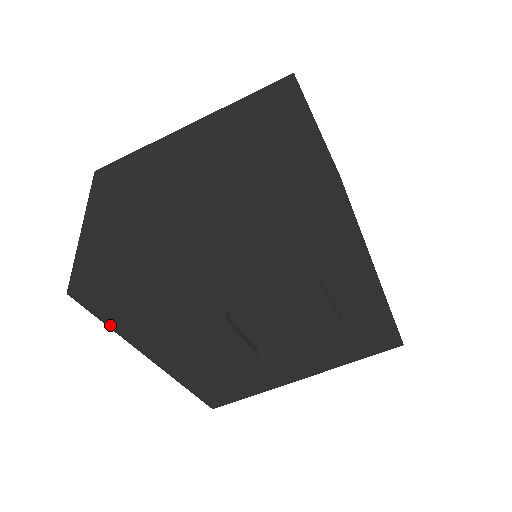
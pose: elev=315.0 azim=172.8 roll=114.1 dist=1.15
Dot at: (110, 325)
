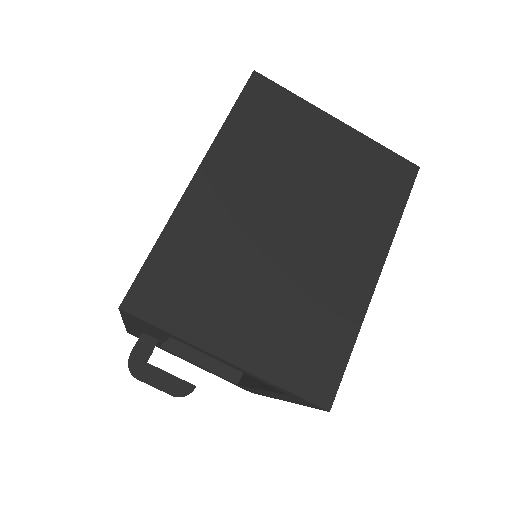
Dot at: occluded
